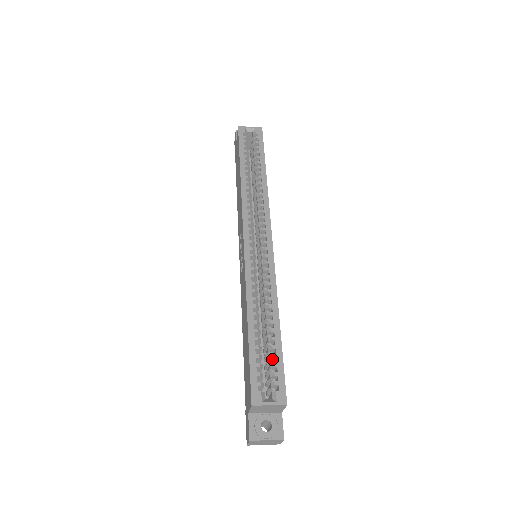
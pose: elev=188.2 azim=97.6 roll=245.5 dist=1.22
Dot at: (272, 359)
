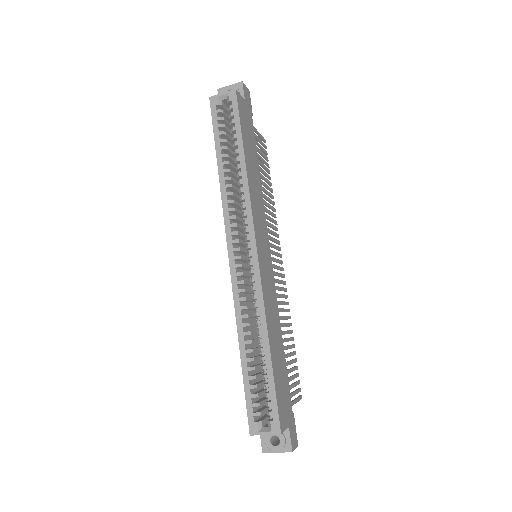
Dot at: (267, 386)
